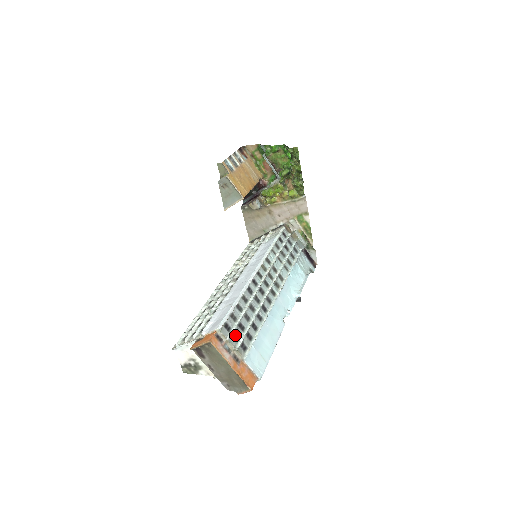
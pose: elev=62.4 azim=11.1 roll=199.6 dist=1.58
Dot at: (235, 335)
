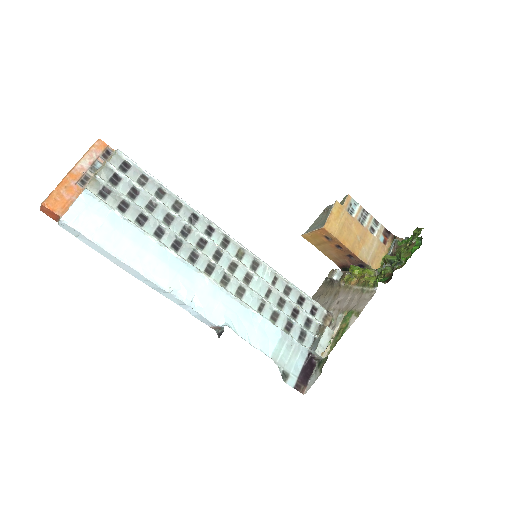
Dot at: (118, 180)
